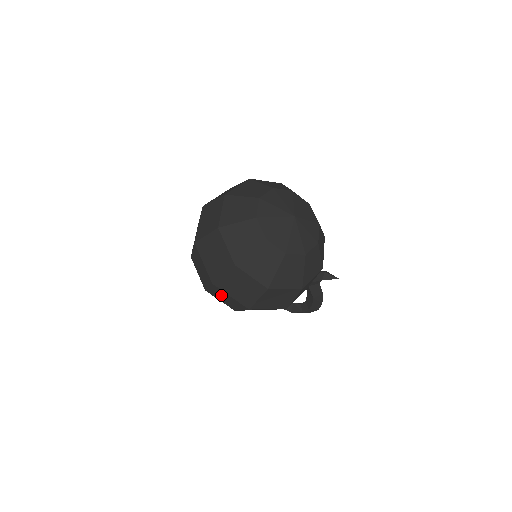
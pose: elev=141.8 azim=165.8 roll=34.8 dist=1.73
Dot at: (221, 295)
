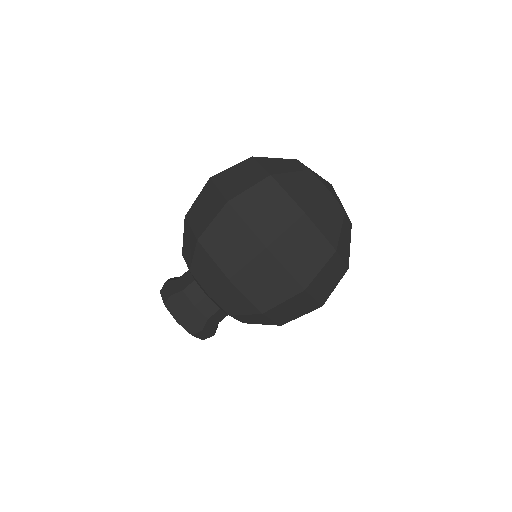
Dot at: (293, 306)
